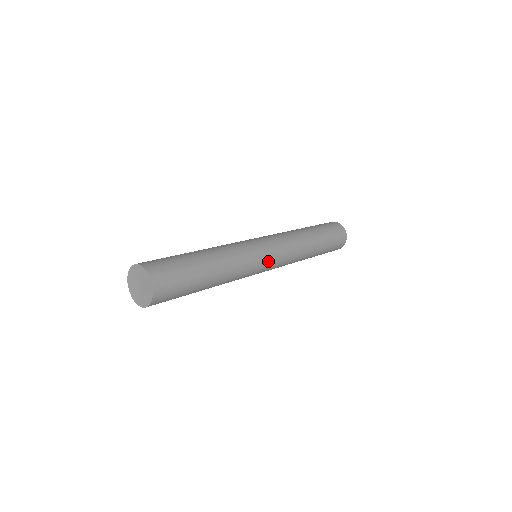
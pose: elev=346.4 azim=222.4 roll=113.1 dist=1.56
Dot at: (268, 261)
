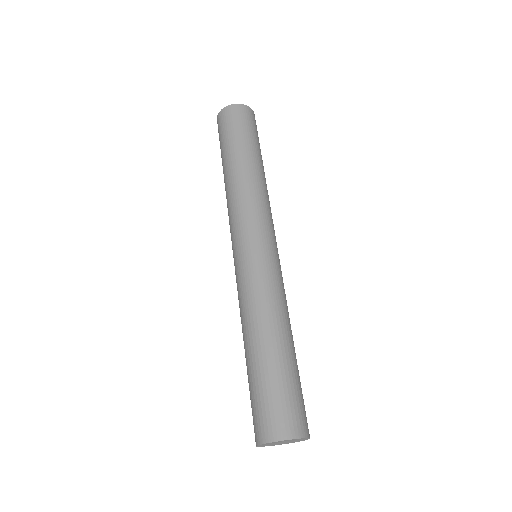
Dot at: occluded
